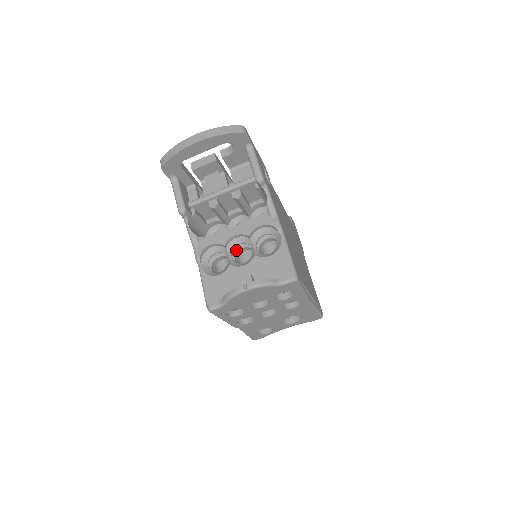
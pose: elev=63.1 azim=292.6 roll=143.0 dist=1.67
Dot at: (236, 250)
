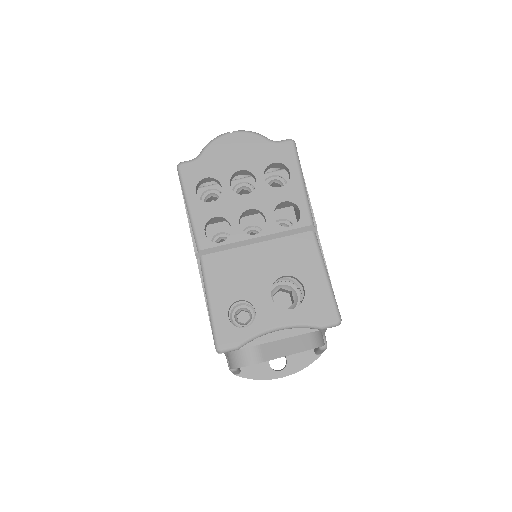
Dot at: occluded
